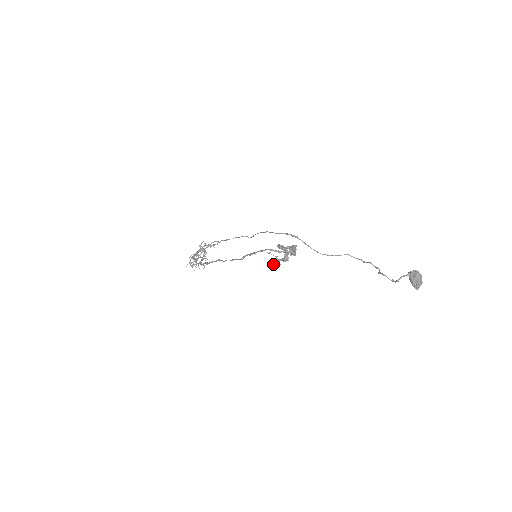
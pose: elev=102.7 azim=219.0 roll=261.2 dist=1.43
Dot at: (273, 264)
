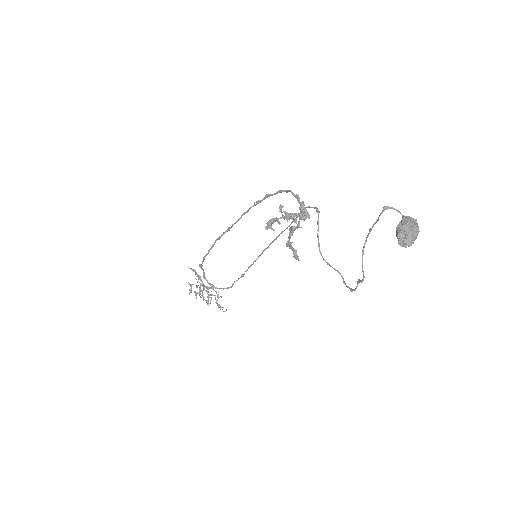
Dot at: (271, 219)
